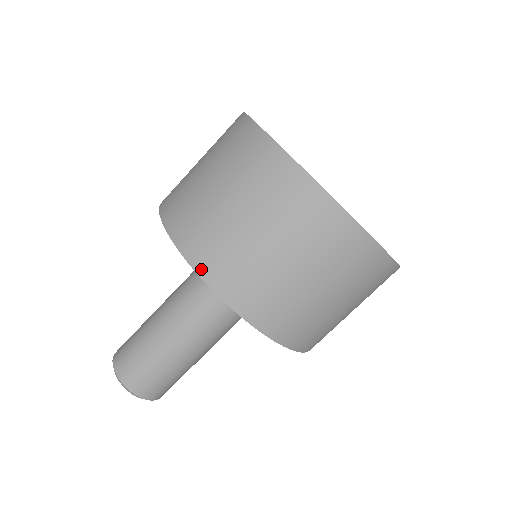
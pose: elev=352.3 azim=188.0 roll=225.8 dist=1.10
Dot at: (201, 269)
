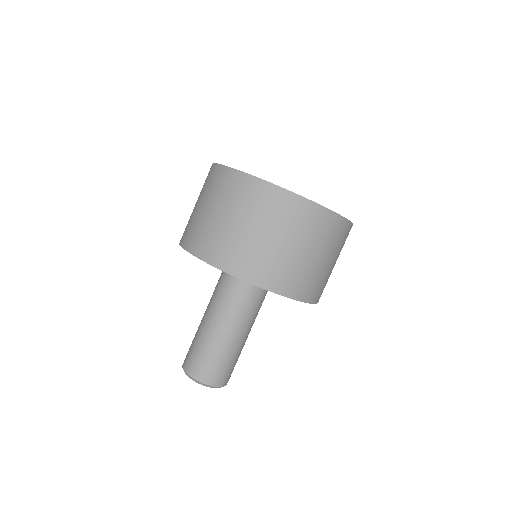
Dot at: (182, 243)
